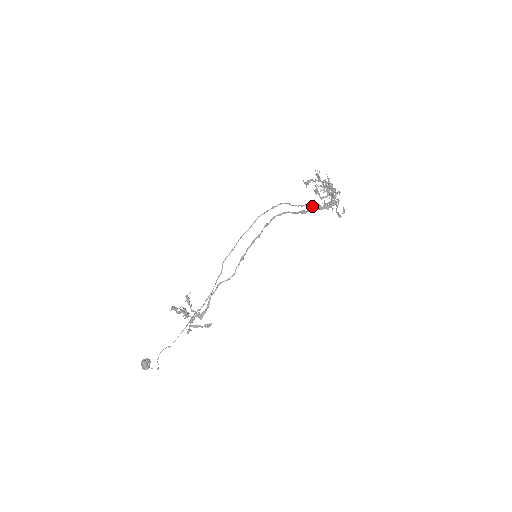
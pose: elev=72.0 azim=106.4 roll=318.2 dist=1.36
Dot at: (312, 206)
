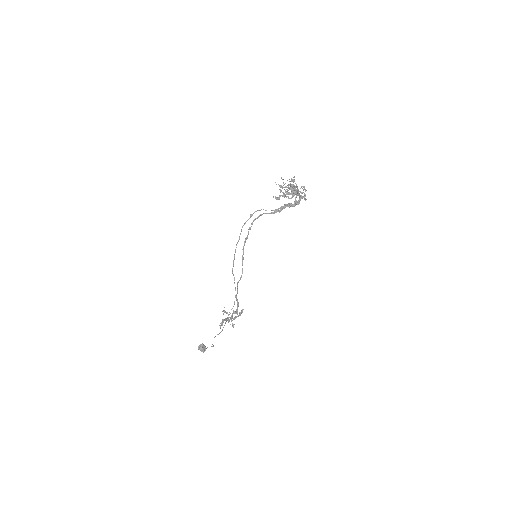
Dot at: (285, 207)
